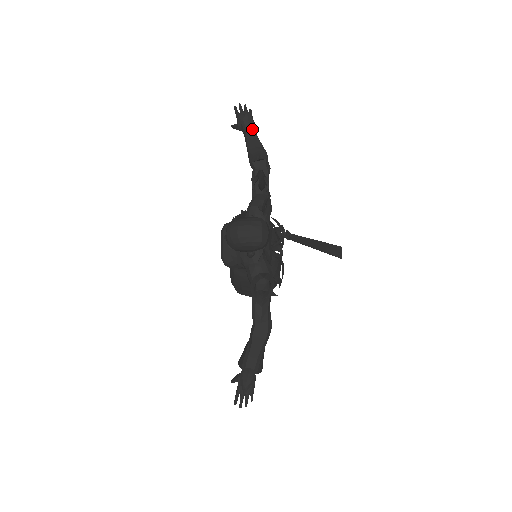
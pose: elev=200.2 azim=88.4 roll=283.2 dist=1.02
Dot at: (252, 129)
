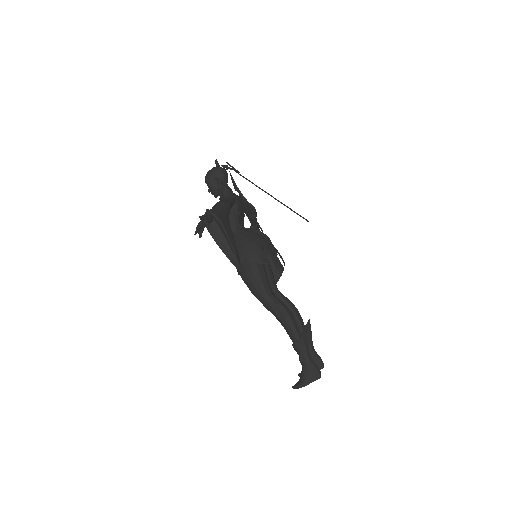
Dot at: occluded
